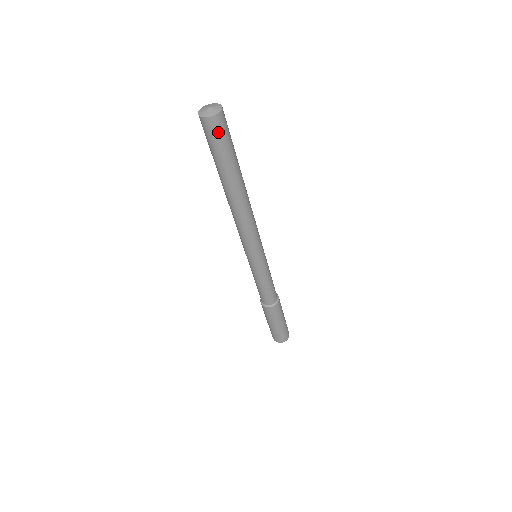
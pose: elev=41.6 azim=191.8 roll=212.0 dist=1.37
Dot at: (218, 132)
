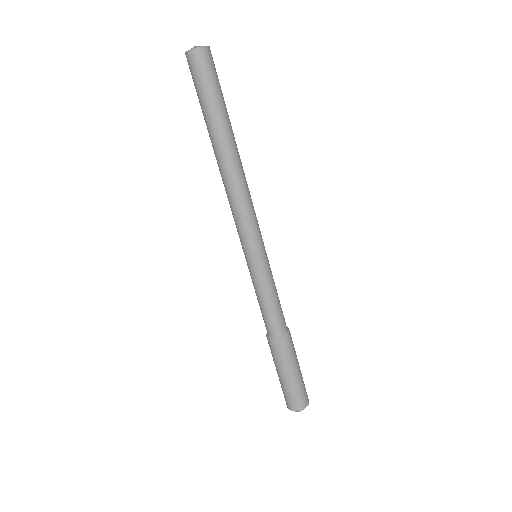
Dot at: (211, 66)
